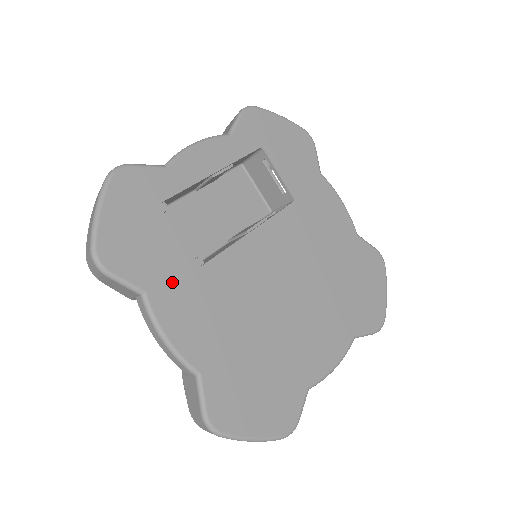
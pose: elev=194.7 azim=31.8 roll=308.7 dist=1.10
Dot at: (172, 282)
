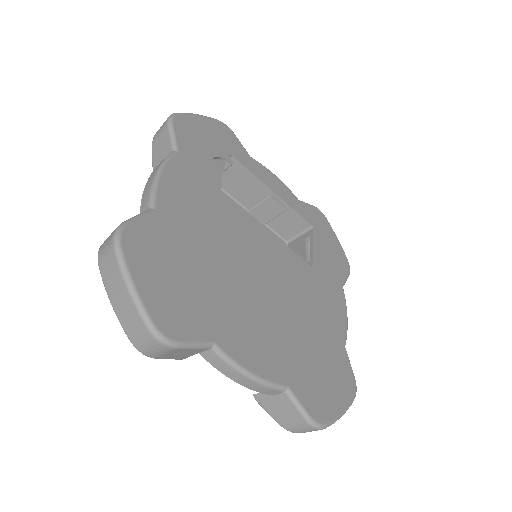
Dot at: (197, 171)
